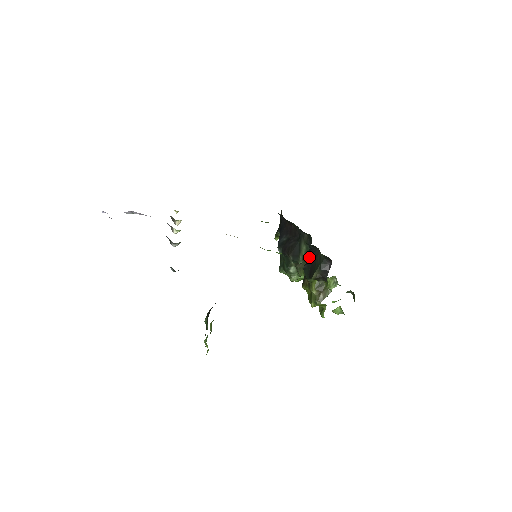
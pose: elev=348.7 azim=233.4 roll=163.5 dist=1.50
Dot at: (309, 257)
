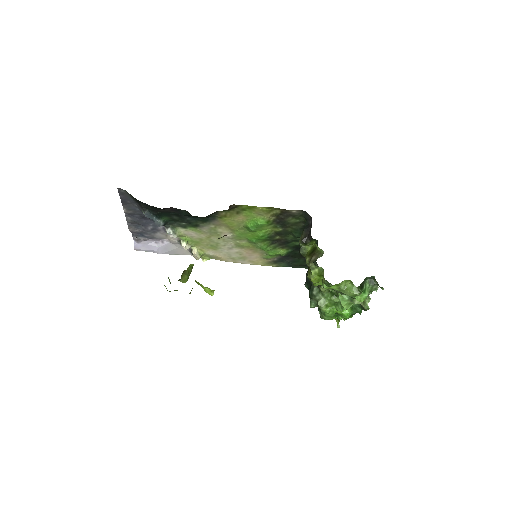
Dot at: occluded
